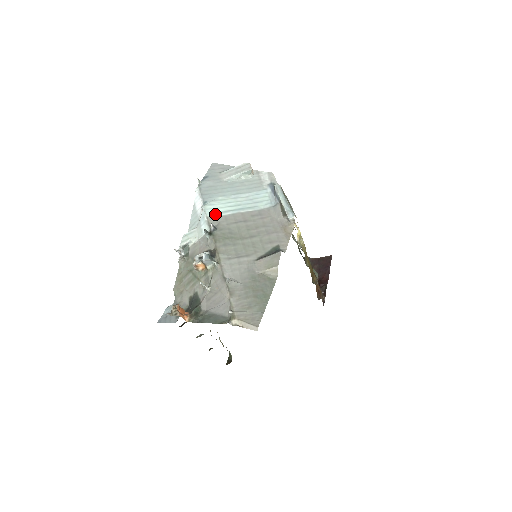
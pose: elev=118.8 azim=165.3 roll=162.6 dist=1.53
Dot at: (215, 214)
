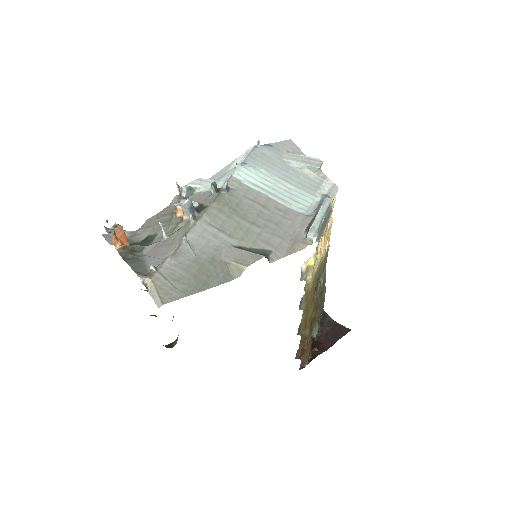
Dot at: (242, 179)
